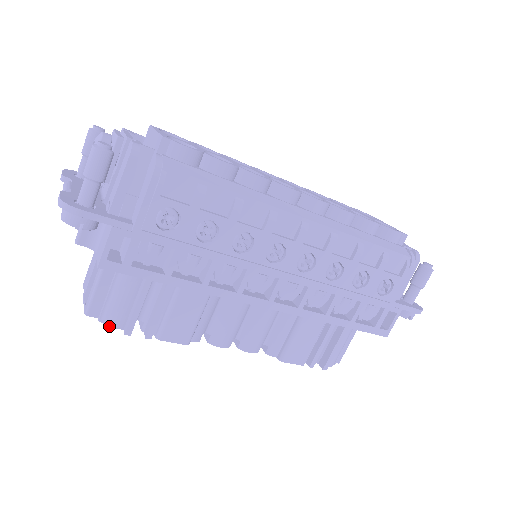
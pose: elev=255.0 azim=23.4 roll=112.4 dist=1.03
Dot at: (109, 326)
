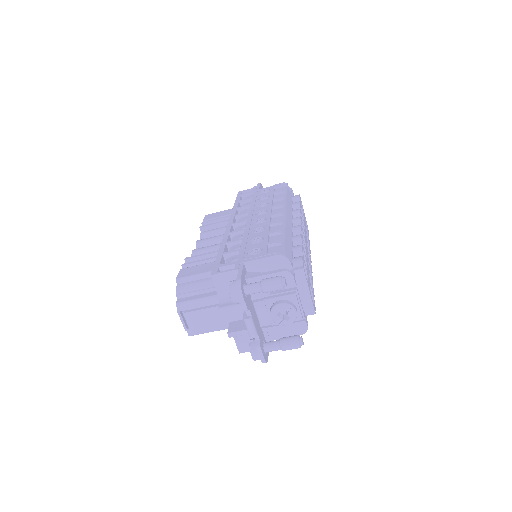
Dot at: occluded
